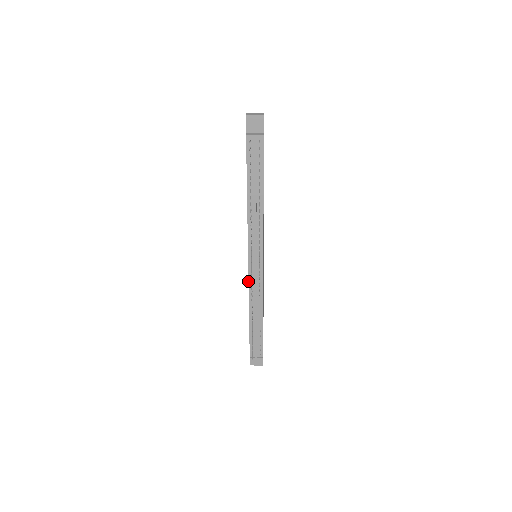
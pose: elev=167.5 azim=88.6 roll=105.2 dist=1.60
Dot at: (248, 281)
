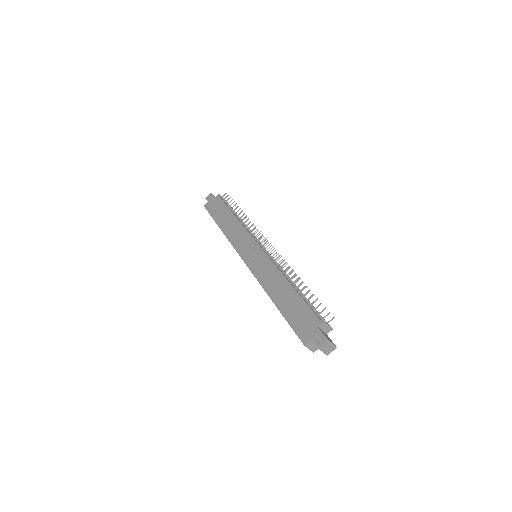
Dot at: (269, 257)
